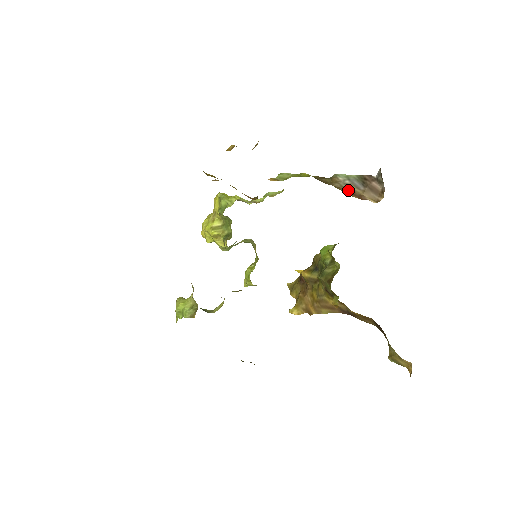
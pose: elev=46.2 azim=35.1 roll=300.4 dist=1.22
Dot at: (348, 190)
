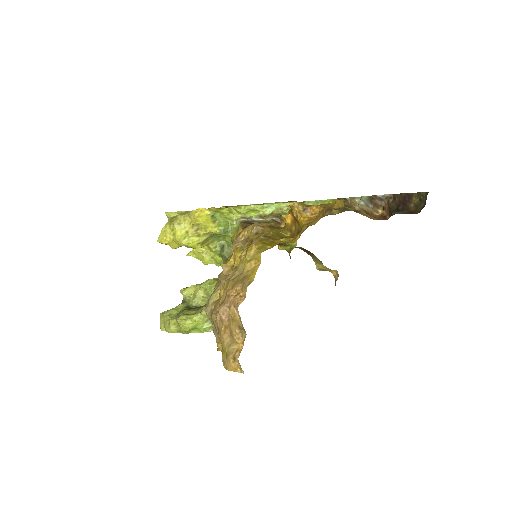
Dot at: (366, 211)
